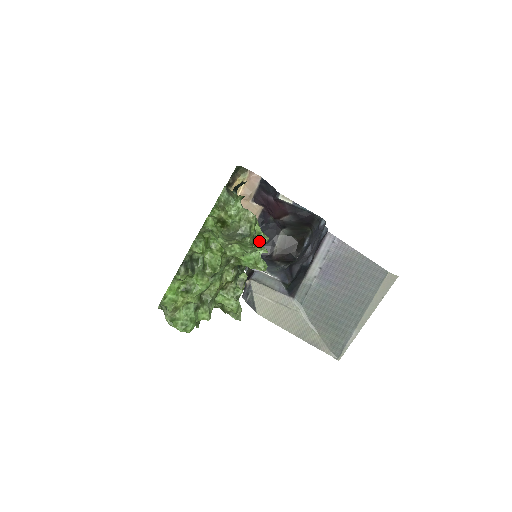
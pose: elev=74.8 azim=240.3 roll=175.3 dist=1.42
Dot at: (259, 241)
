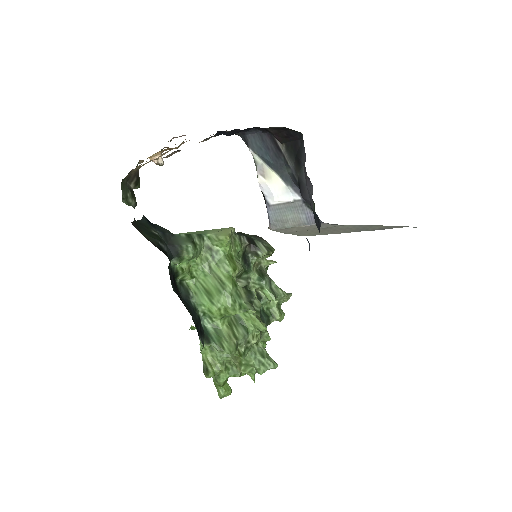
Dot at: occluded
